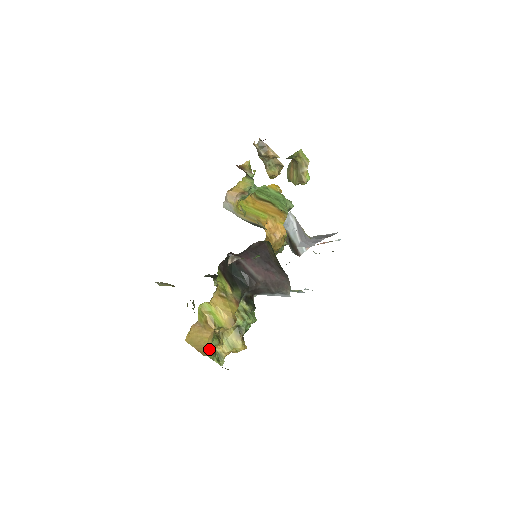
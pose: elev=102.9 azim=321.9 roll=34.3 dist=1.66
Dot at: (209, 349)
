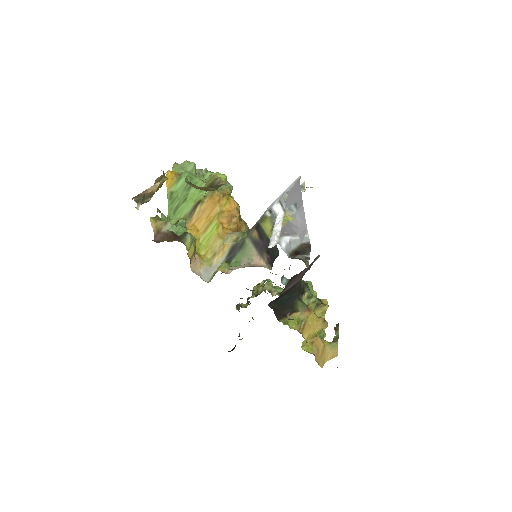
Dot at: (330, 345)
